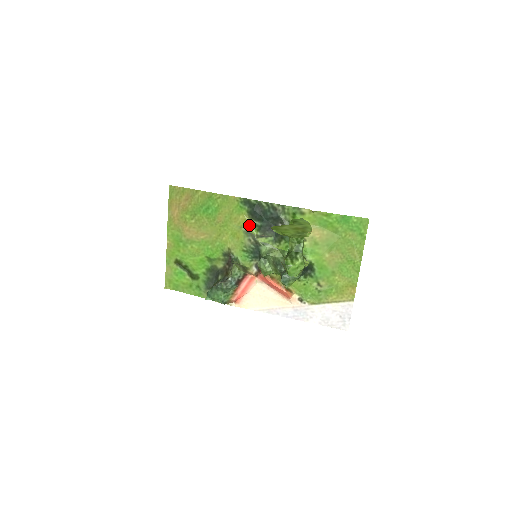
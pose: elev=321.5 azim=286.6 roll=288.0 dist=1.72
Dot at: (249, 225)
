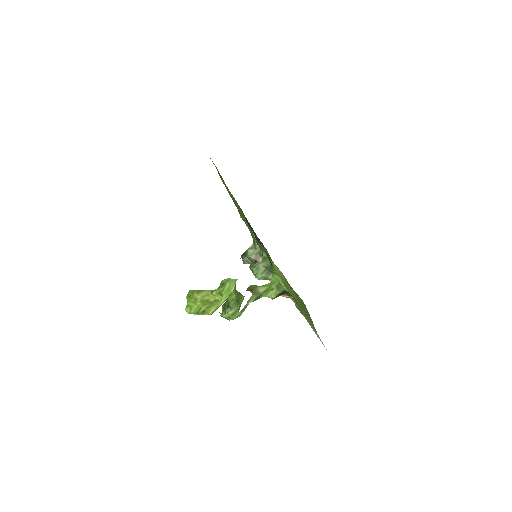
Dot at: (250, 228)
